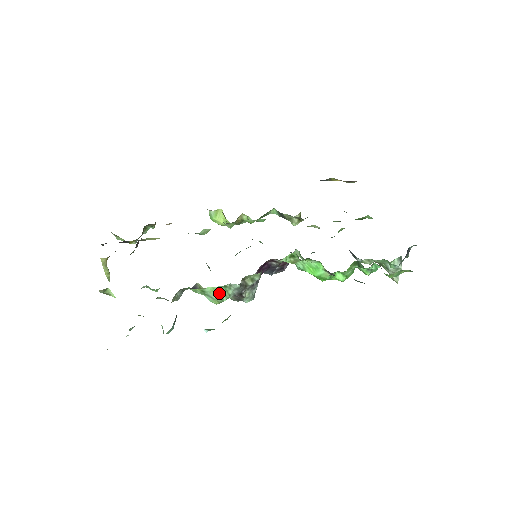
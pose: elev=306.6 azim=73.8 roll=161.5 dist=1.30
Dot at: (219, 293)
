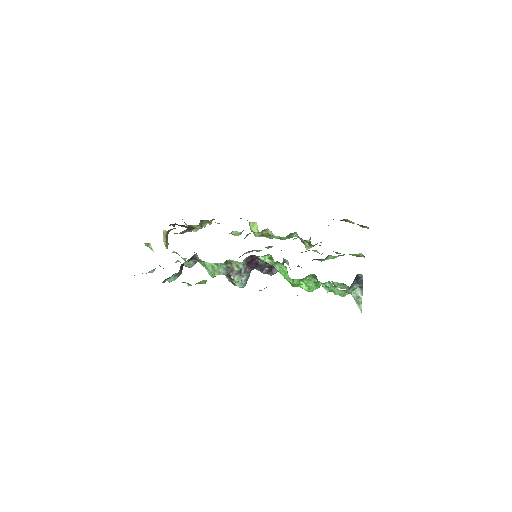
Dot at: (213, 269)
